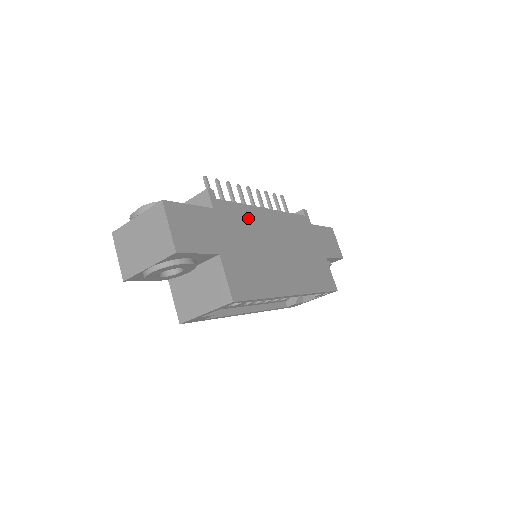
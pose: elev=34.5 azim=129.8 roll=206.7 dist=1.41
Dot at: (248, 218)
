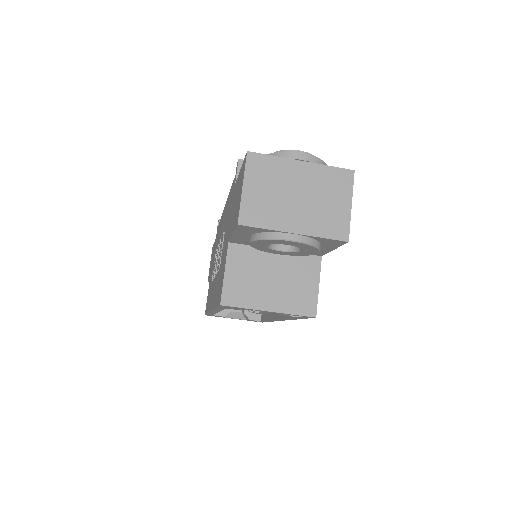
Dot at: occluded
